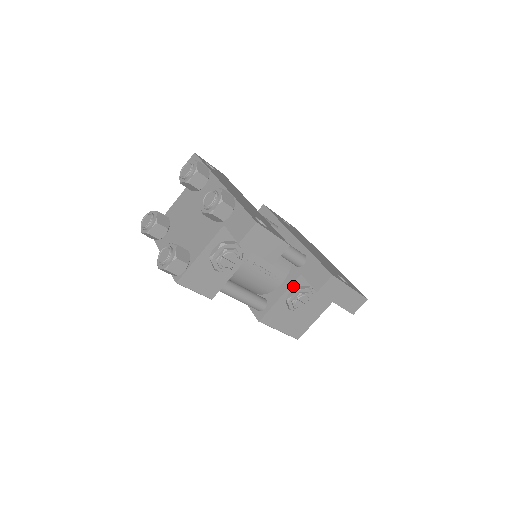
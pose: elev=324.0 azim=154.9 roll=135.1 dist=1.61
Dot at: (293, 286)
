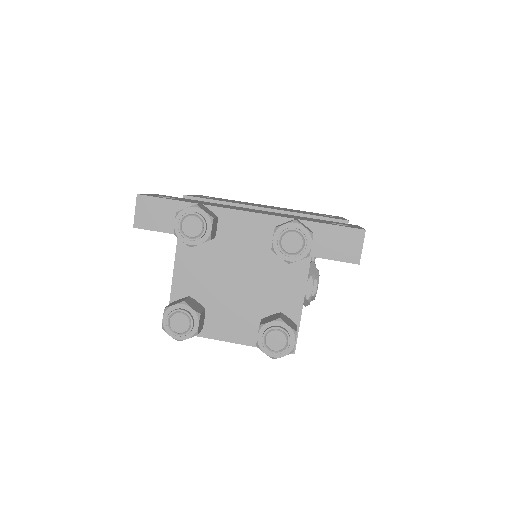
Dot at: occluded
